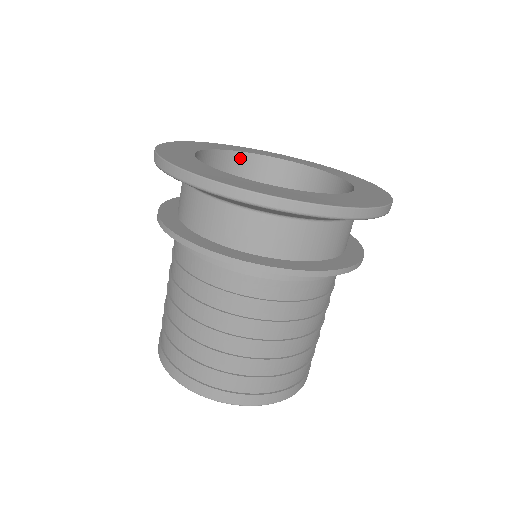
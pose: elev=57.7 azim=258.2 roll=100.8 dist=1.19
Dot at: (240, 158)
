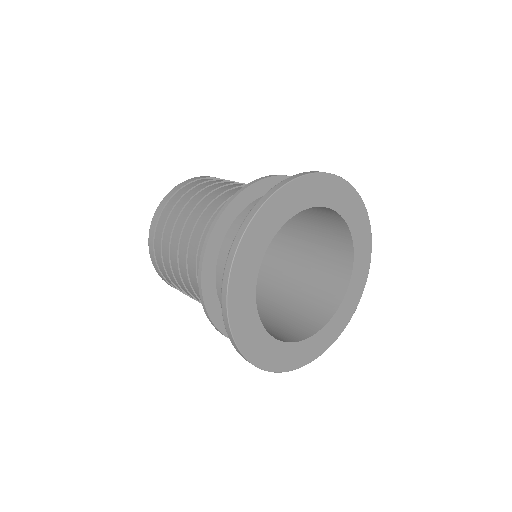
Dot at: occluded
